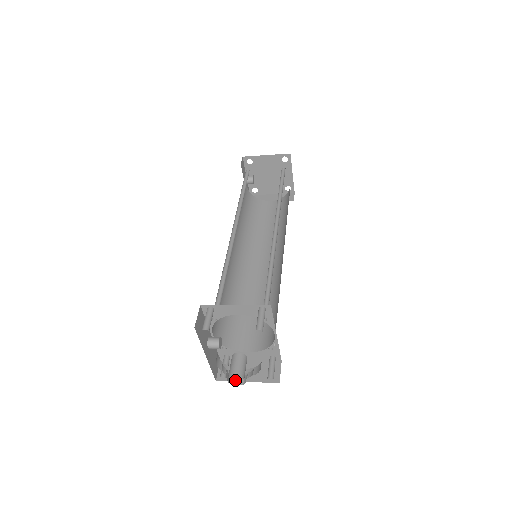
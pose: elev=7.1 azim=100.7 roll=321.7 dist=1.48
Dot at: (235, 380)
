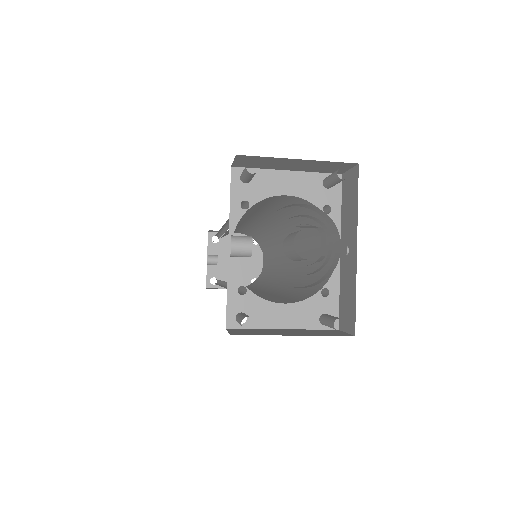
Dot at: occluded
